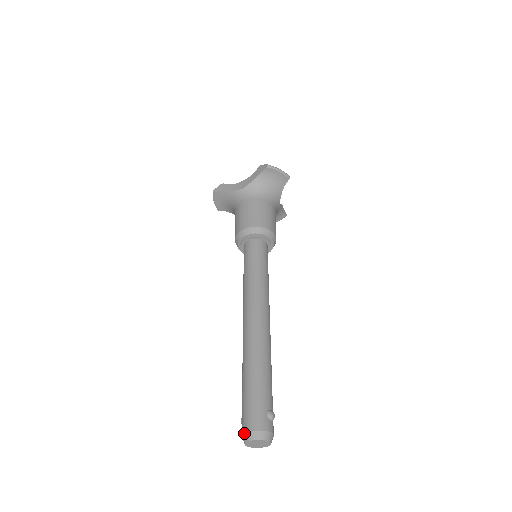
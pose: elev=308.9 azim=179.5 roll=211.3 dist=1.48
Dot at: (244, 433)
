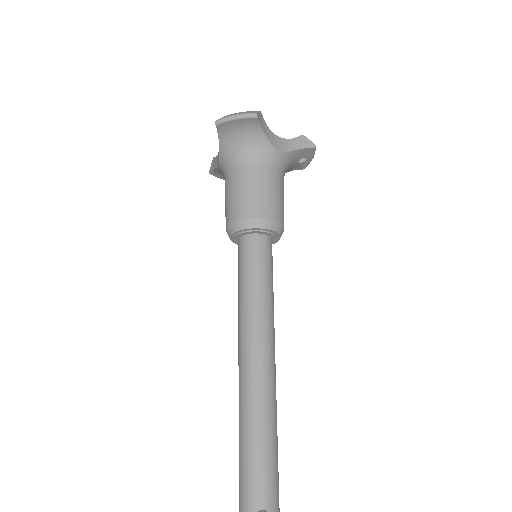
Dot at: out of frame
